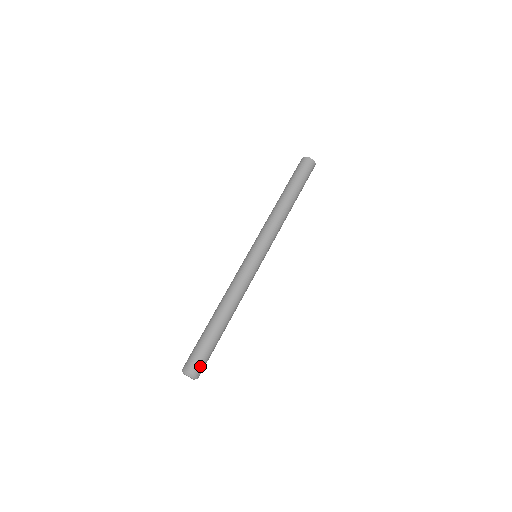
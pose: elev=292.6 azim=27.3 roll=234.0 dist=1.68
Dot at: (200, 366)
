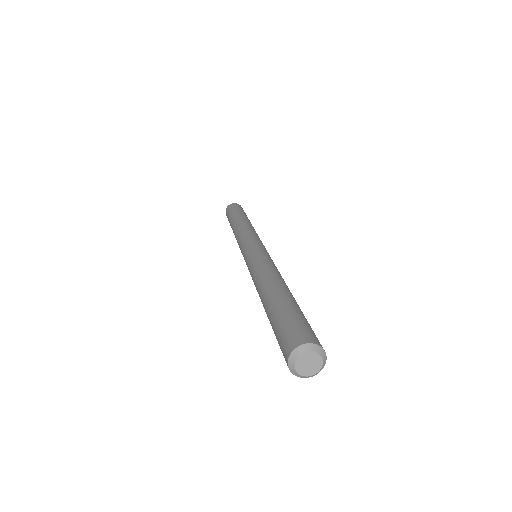
Dot at: (301, 332)
